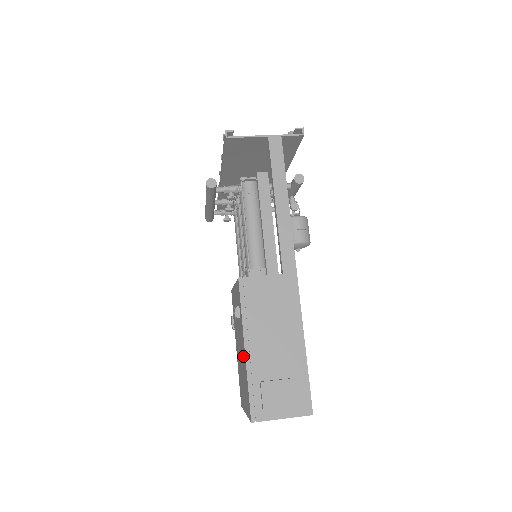
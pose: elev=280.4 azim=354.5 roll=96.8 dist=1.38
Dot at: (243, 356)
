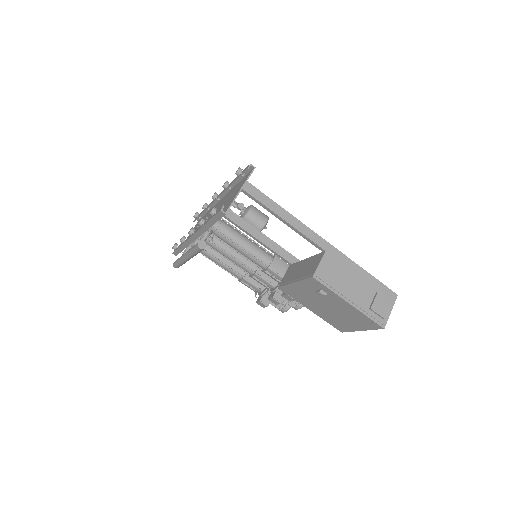
Dot at: (345, 308)
